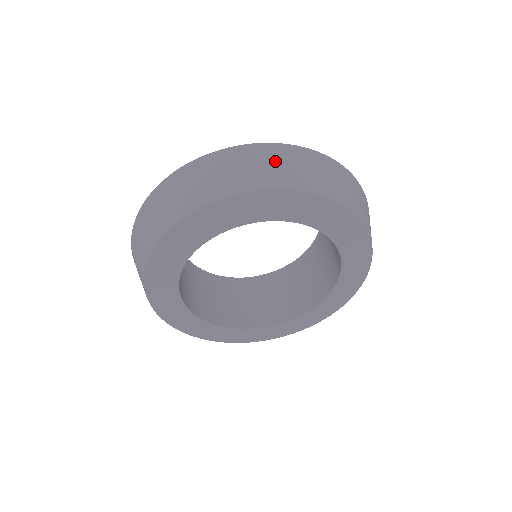
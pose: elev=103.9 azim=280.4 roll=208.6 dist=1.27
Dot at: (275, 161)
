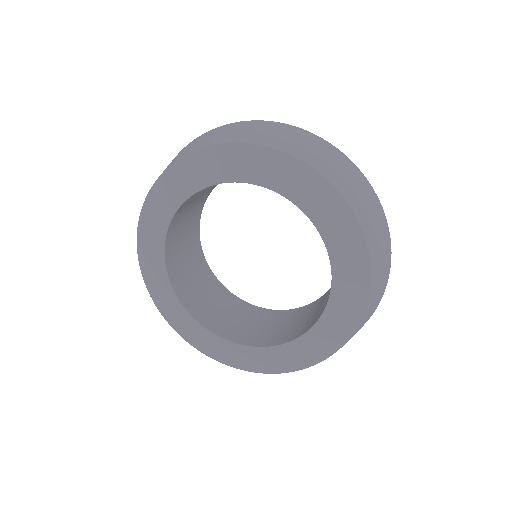
Dot at: (281, 133)
